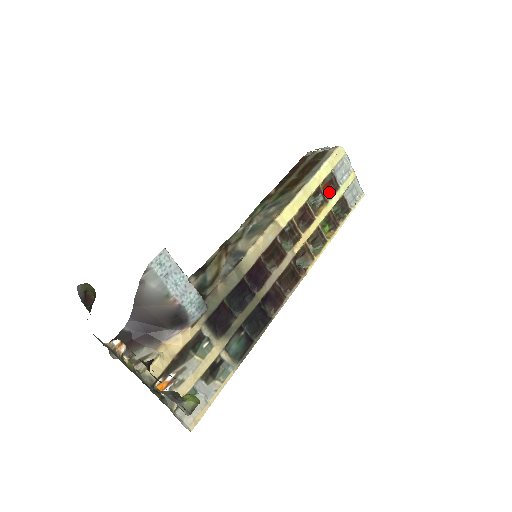
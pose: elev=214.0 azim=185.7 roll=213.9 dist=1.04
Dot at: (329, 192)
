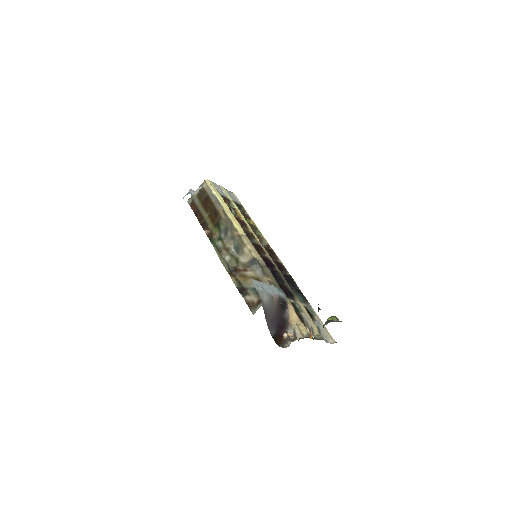
Dot at: (229, 204)
